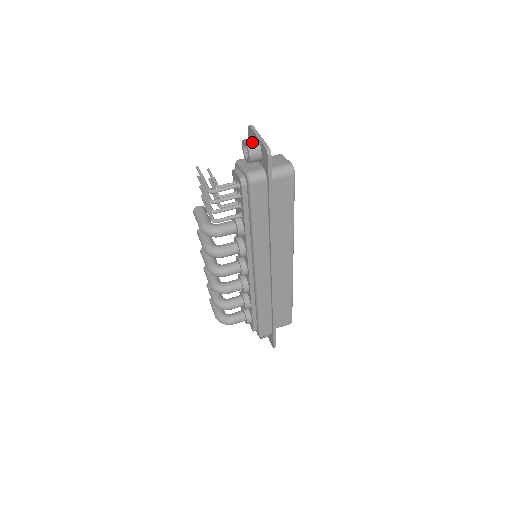
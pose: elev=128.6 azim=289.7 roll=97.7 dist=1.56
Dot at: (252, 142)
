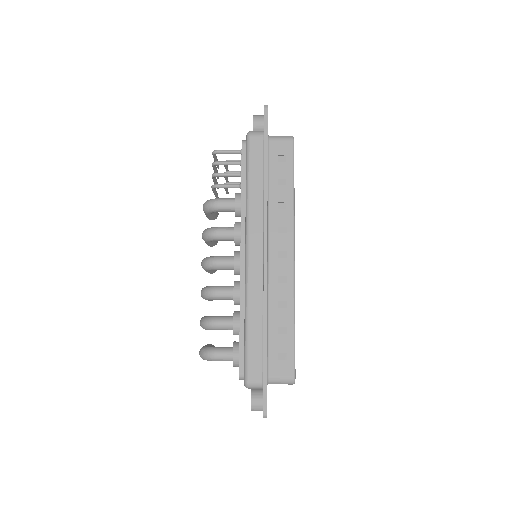
Dot at: (258, 115)
